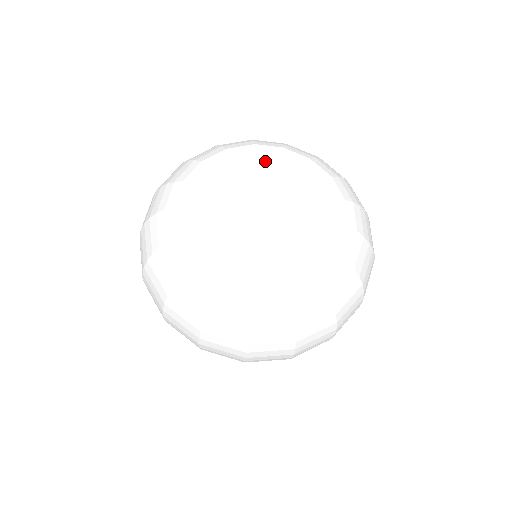
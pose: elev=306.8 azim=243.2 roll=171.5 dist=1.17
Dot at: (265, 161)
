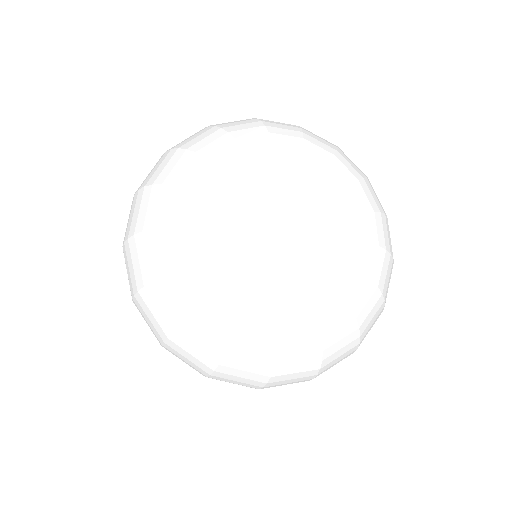
Dot at: (308, 165)
